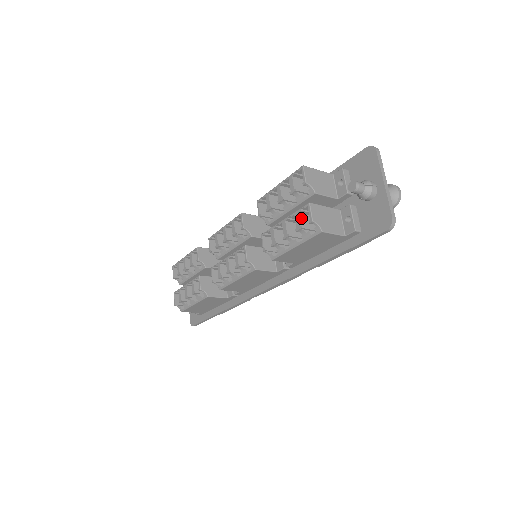
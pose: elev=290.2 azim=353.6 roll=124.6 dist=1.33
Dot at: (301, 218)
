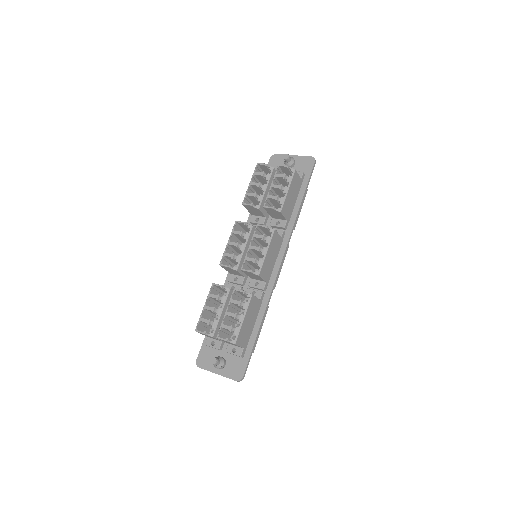
Dot at: (280, 175)
